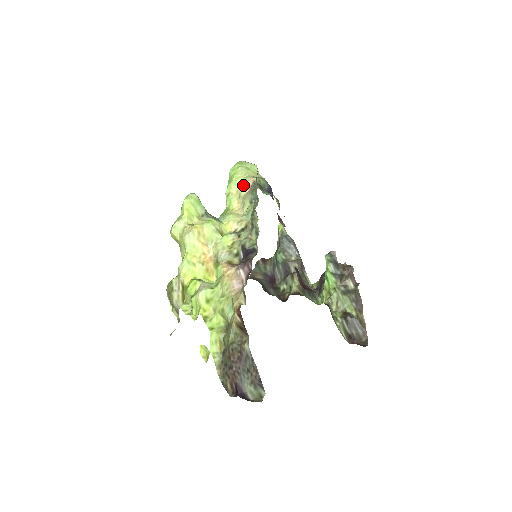
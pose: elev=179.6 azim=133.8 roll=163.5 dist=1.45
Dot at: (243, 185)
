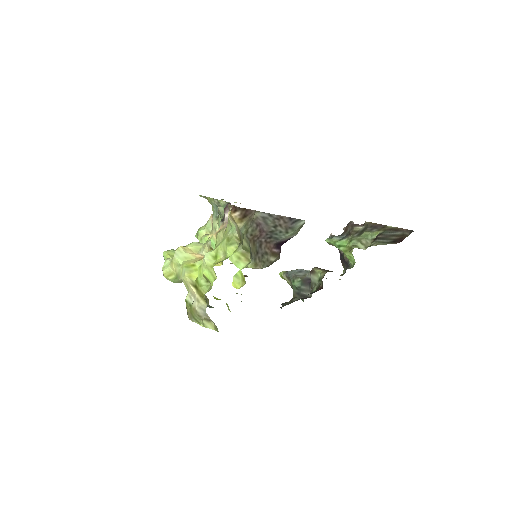
Dot at: (207, 225)
